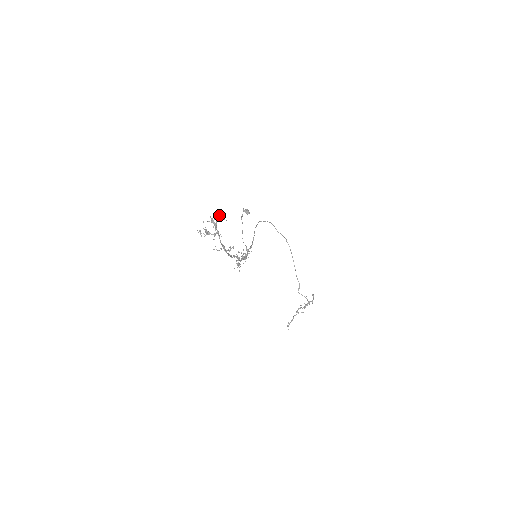
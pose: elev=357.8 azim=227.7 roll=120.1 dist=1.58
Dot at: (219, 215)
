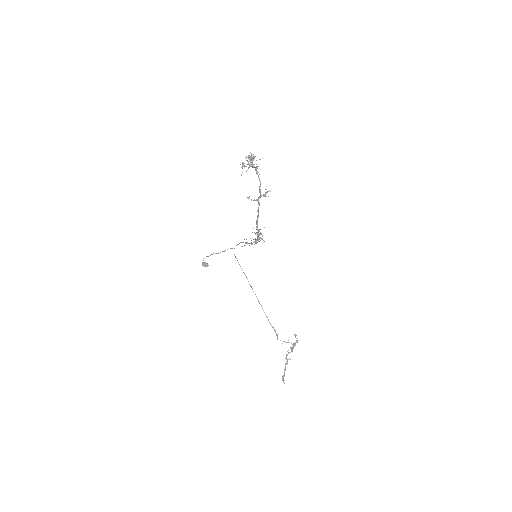
Dot at: (253, 156)
